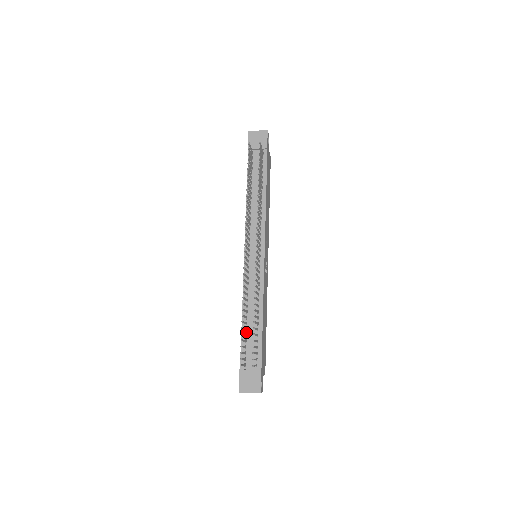
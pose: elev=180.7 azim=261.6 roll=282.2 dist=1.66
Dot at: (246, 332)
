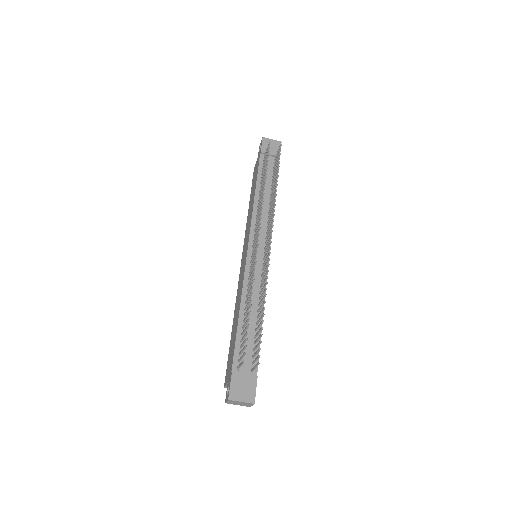
Dot at: occluded
